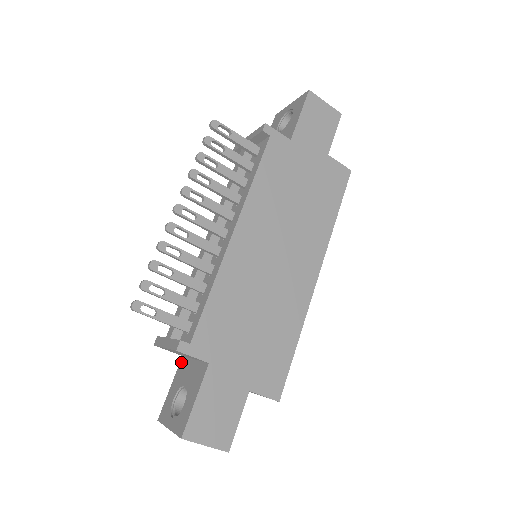
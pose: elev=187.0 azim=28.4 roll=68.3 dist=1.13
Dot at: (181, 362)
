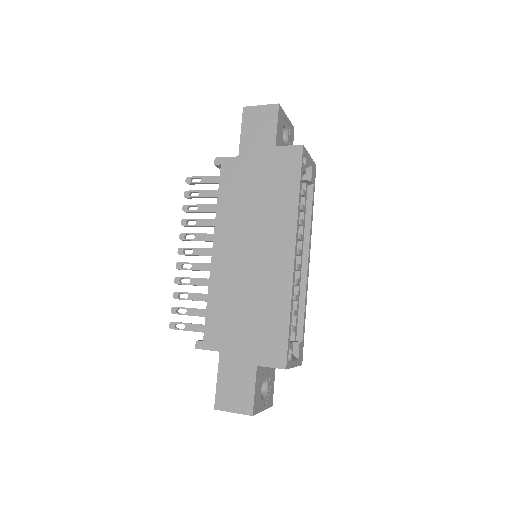
Dot at: occluded
